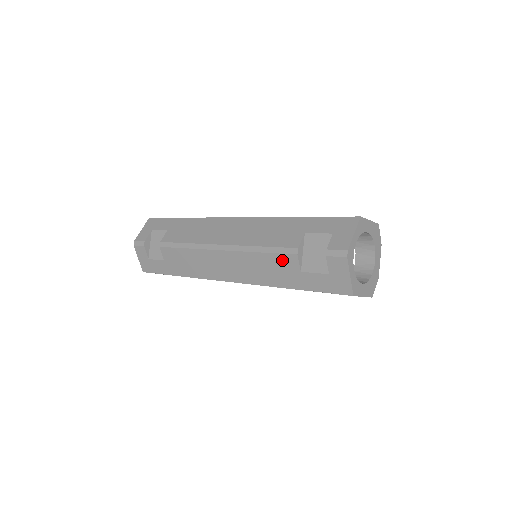
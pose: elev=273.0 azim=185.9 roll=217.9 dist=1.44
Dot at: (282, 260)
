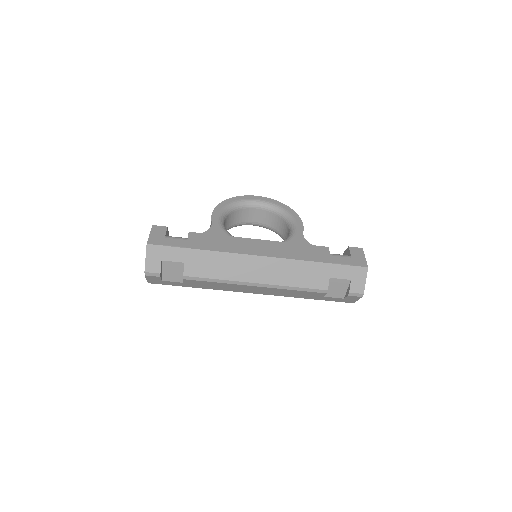
Dot at: (312, 293)
